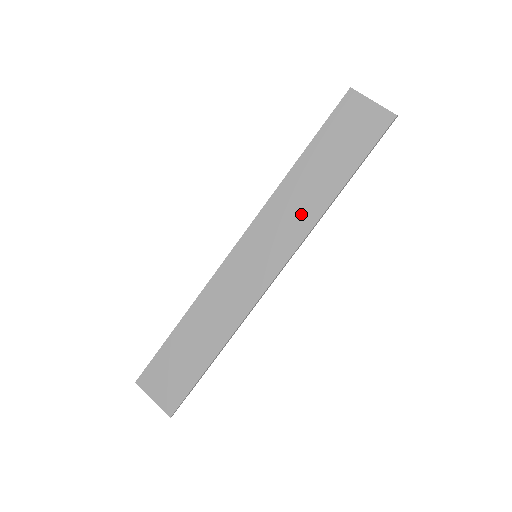
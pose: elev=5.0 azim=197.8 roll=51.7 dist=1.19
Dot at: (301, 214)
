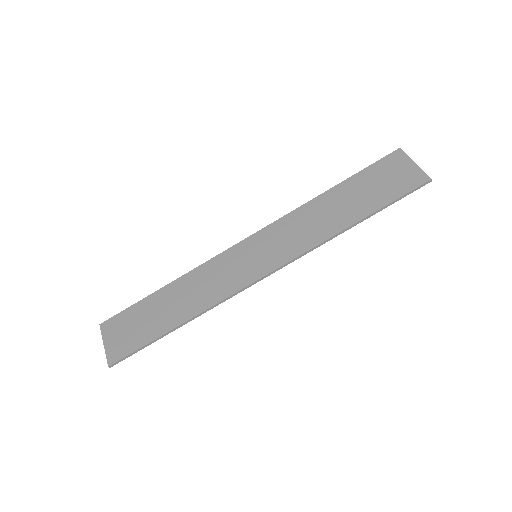
Dot at: (311, 232)
